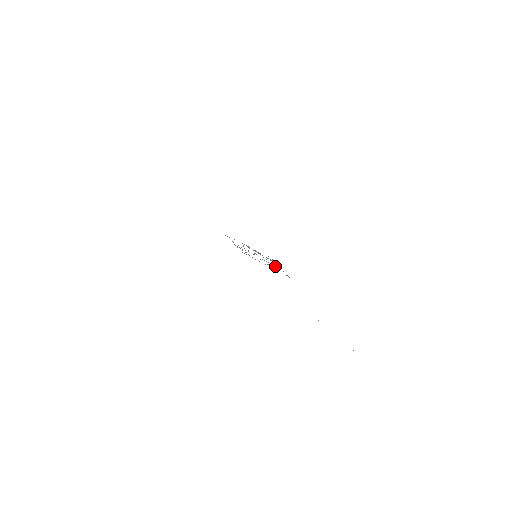
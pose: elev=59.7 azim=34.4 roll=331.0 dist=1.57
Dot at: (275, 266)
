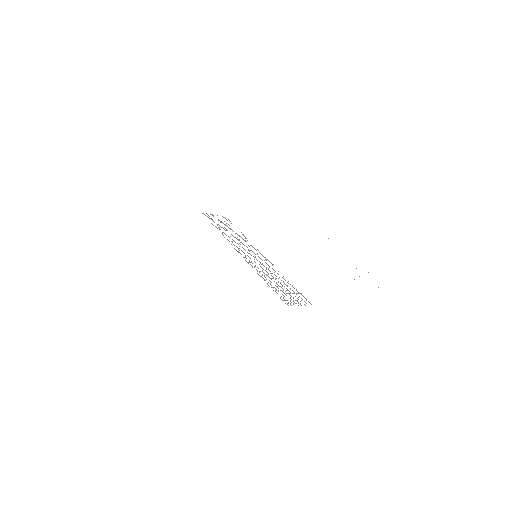
Dot at: (290, 292)
